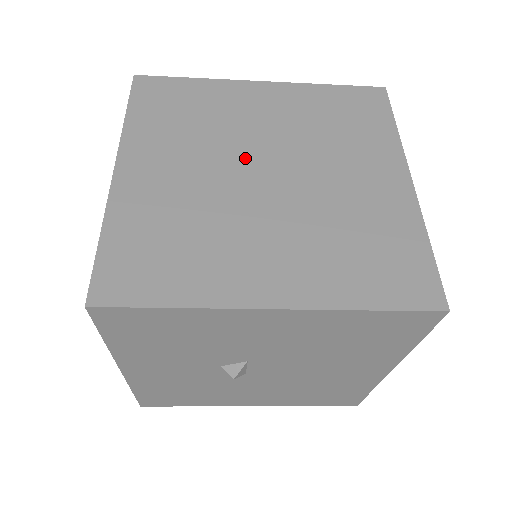
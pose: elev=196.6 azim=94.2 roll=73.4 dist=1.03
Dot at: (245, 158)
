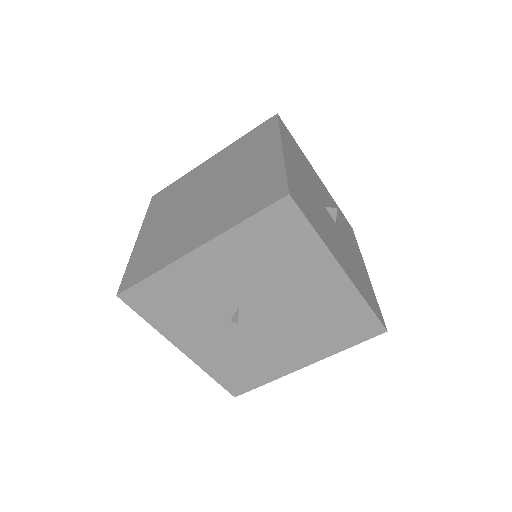
Dot at: (196, 196)
